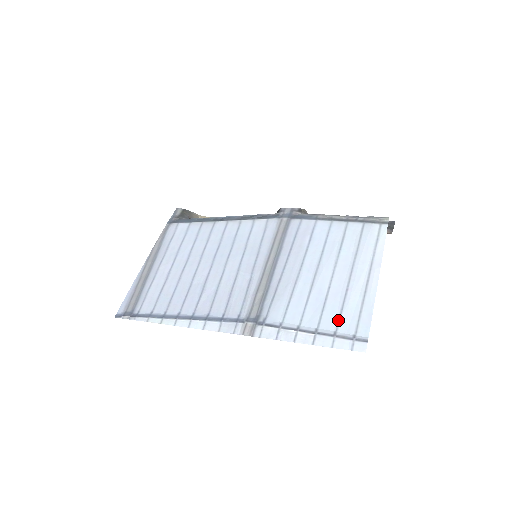
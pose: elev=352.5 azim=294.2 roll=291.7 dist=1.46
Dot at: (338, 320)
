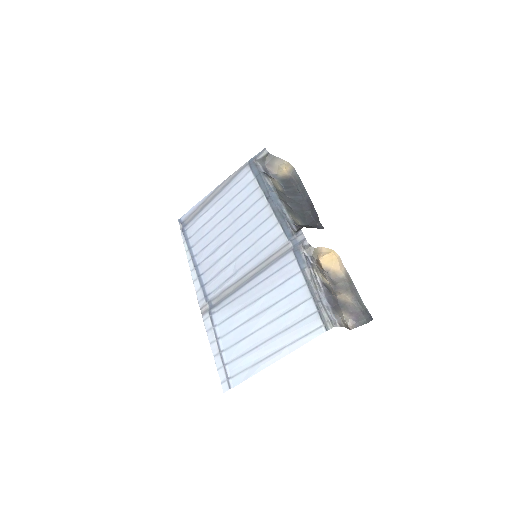
Dot at: (234, 359)
